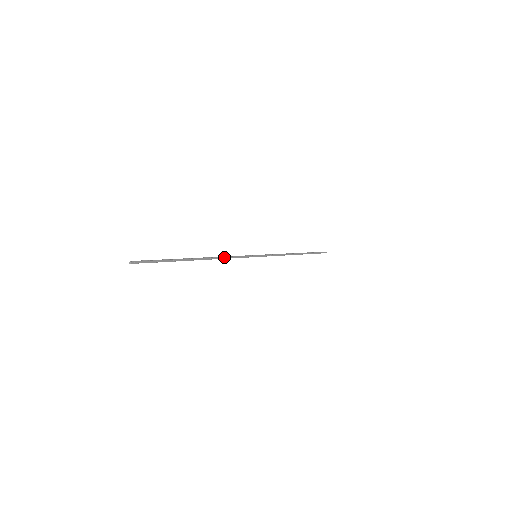
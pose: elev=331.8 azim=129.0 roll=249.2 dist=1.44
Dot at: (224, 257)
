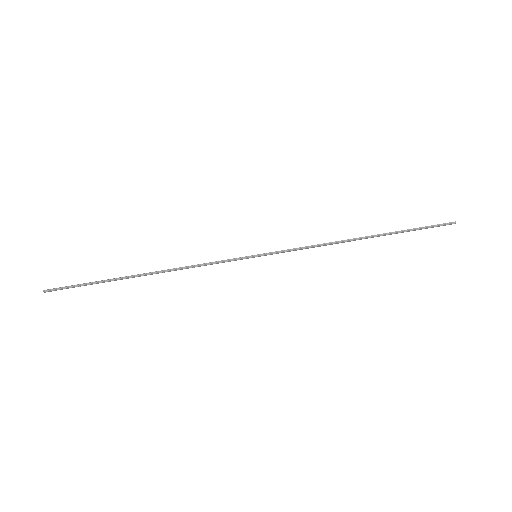
Dot at: (188, 267)
